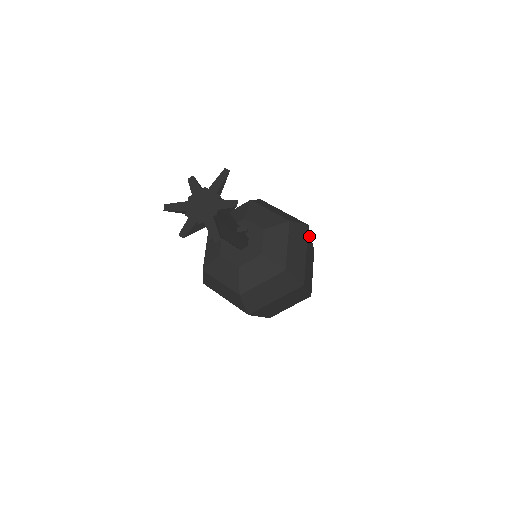
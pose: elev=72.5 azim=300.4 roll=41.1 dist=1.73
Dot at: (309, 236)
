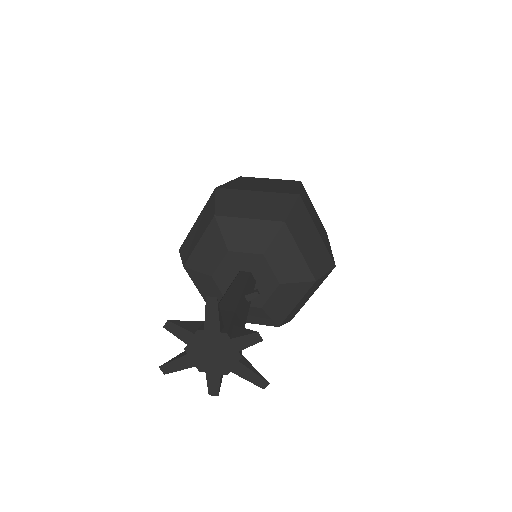
Dot at: occluded
